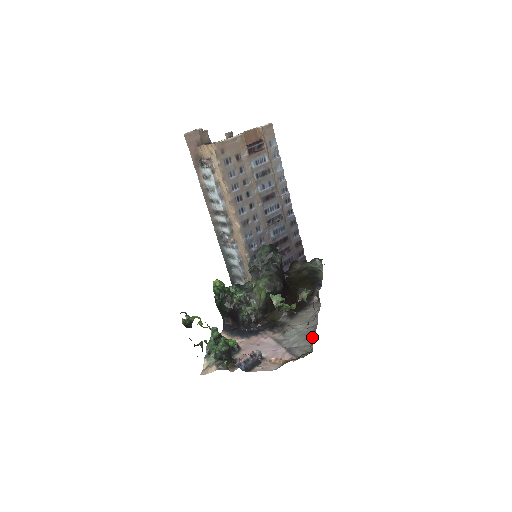
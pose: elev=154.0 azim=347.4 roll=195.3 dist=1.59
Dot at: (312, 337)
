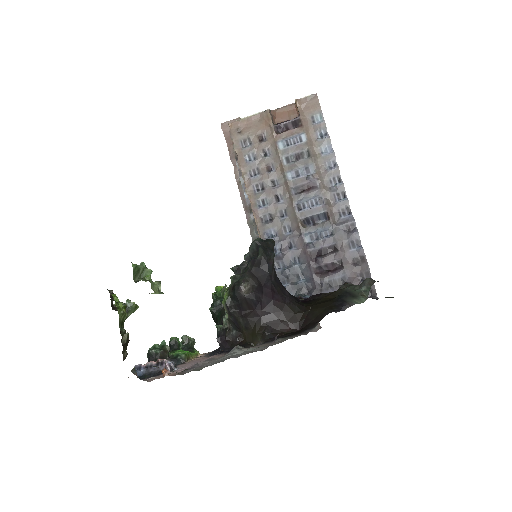
Dot at: occluded
